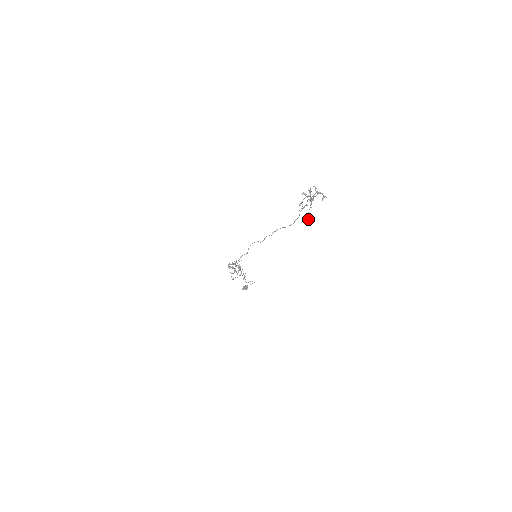
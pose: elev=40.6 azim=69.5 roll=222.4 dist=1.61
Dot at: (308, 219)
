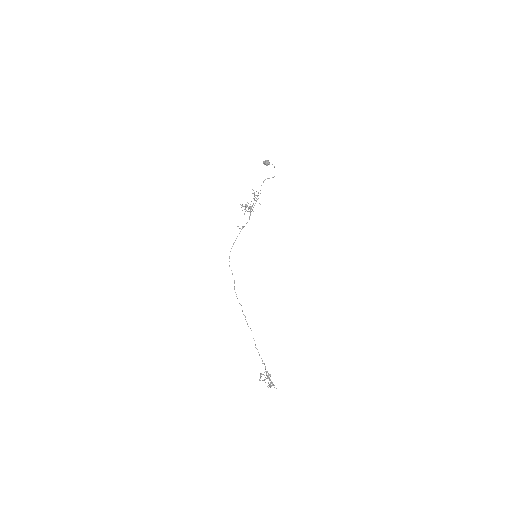
Dot at: occluded
